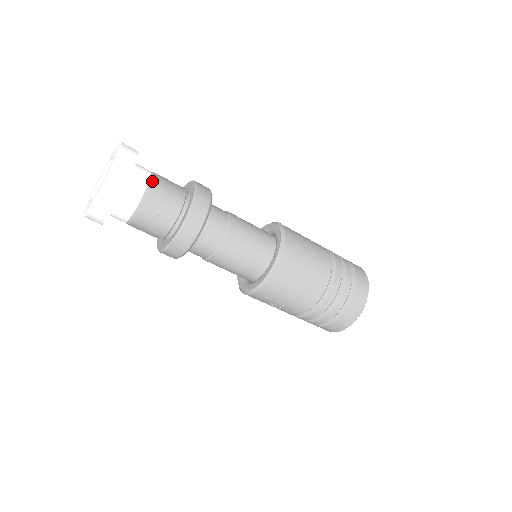
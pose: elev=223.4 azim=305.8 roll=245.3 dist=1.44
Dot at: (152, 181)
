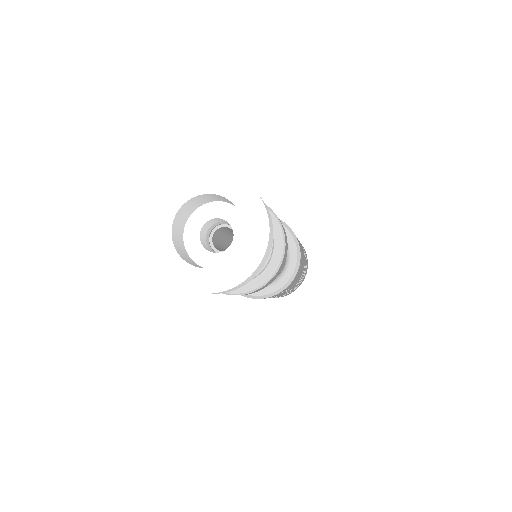
Dot at: occluded
